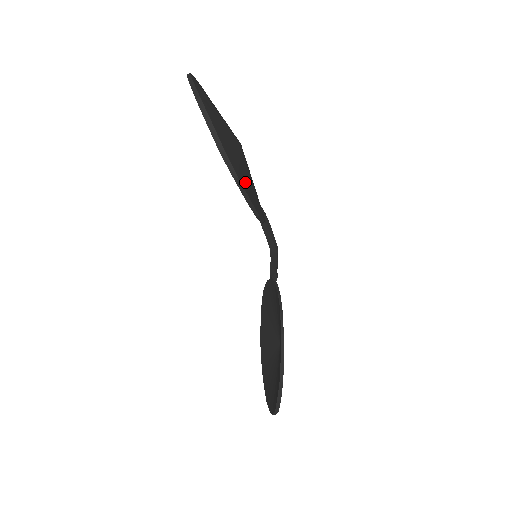
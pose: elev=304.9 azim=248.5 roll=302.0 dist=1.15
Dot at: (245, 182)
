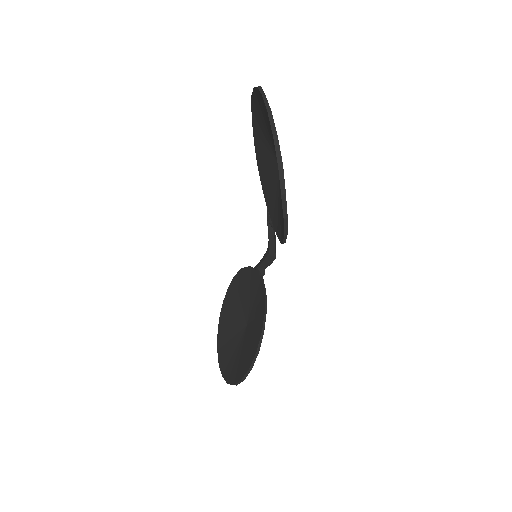
Dot at: occluded
